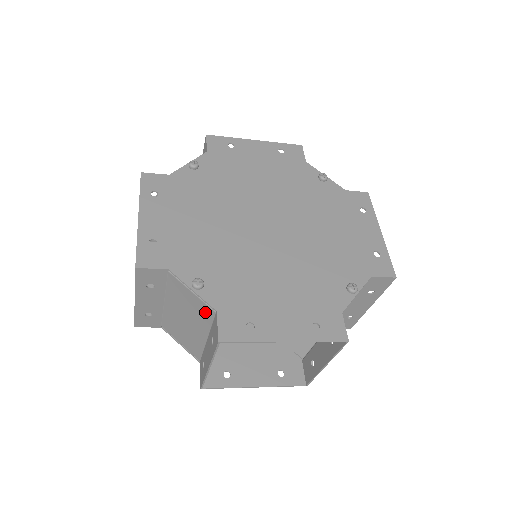
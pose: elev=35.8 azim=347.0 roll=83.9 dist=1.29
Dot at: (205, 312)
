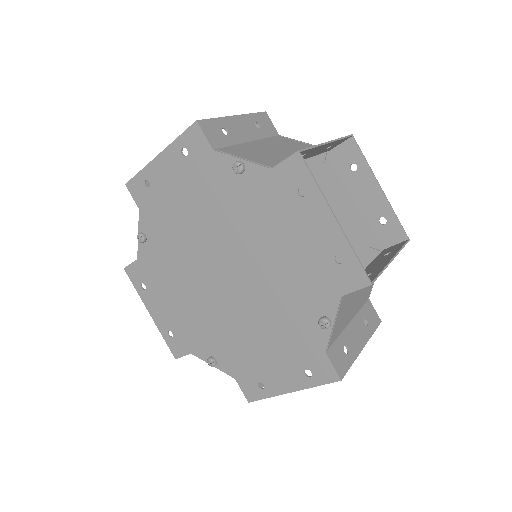
Dot at: occluded
